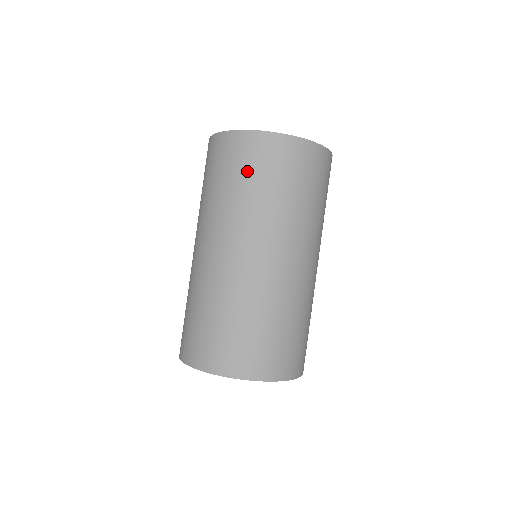
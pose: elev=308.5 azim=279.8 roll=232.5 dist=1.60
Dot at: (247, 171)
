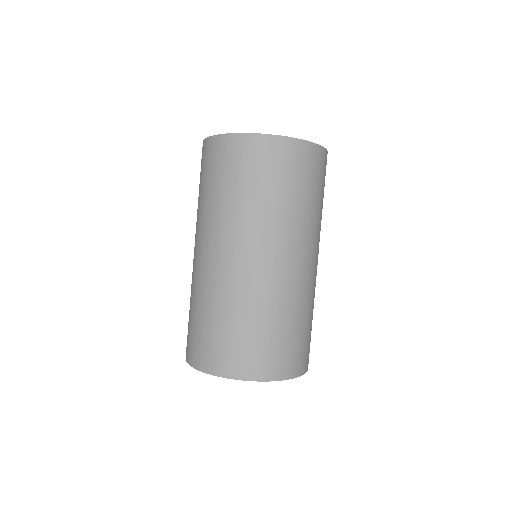
Dot at: (234, 174)
